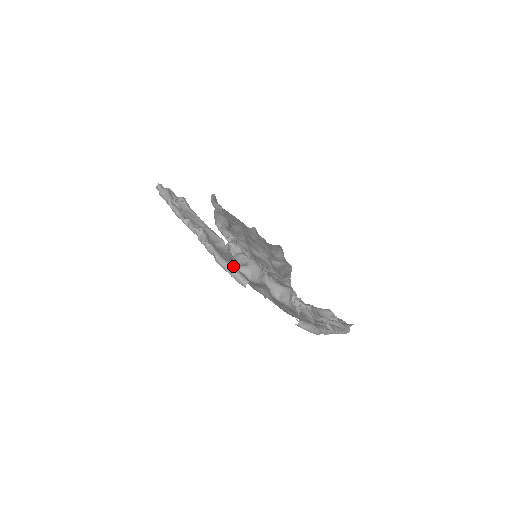
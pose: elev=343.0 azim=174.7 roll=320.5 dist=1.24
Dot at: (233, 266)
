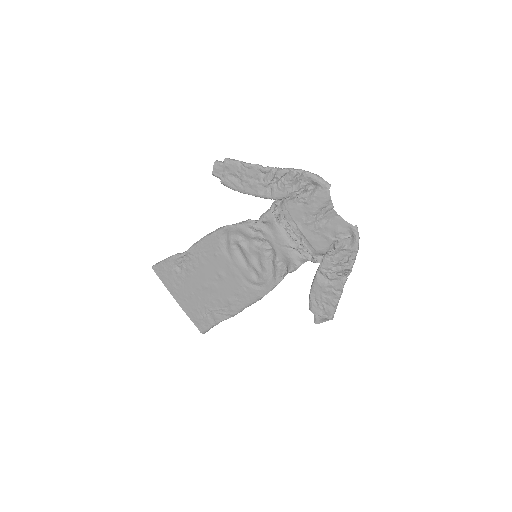
Dot at: (318, 177)
